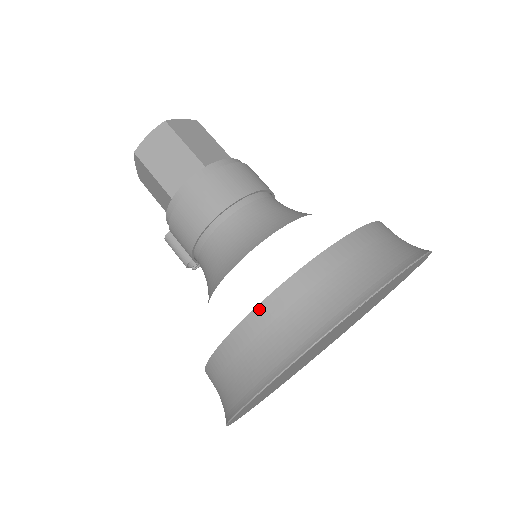
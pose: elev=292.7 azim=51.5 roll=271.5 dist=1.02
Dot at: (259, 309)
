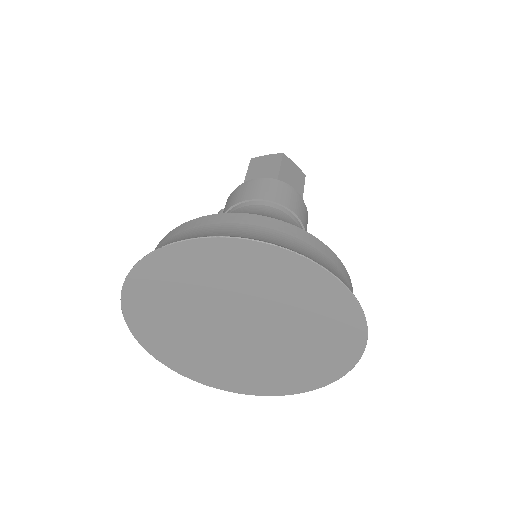
Dot at: (205, 217)
